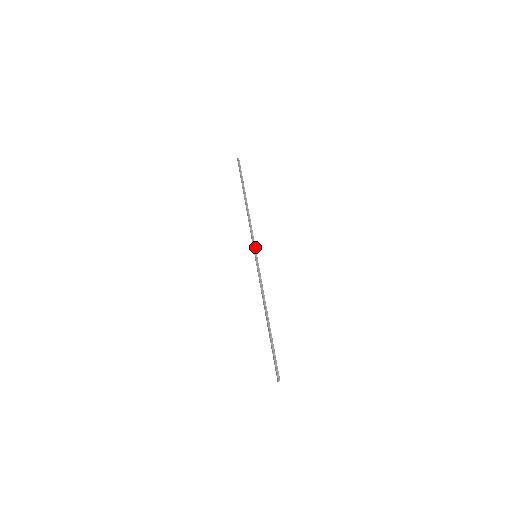
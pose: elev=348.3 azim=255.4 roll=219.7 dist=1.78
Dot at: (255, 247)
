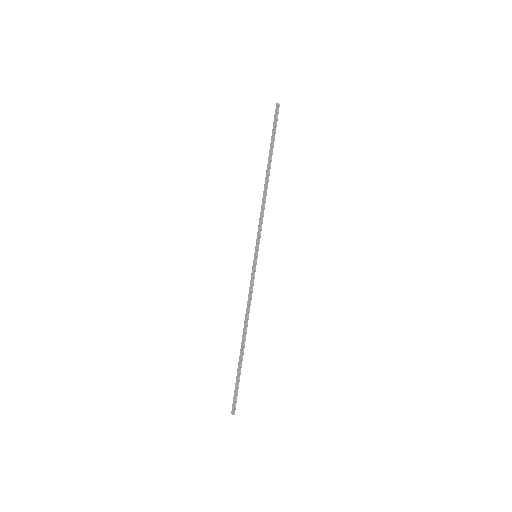
Dot at: occluded
